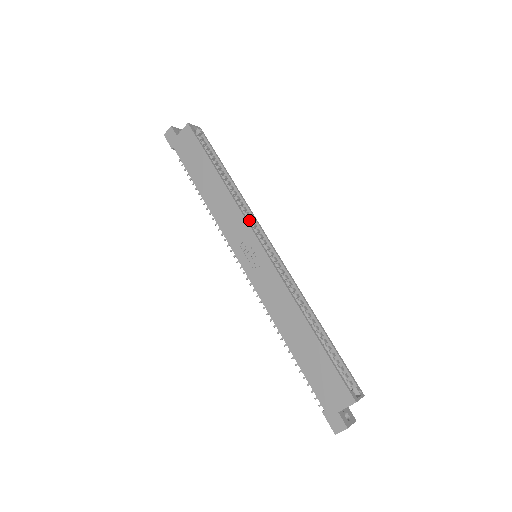
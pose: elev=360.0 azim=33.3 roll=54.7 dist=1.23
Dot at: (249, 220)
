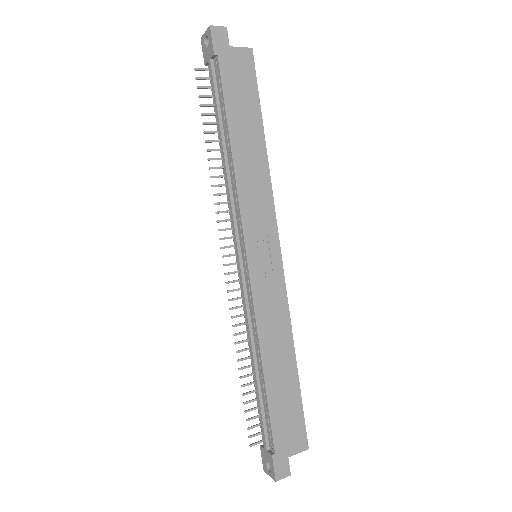
Dot at: occluded
